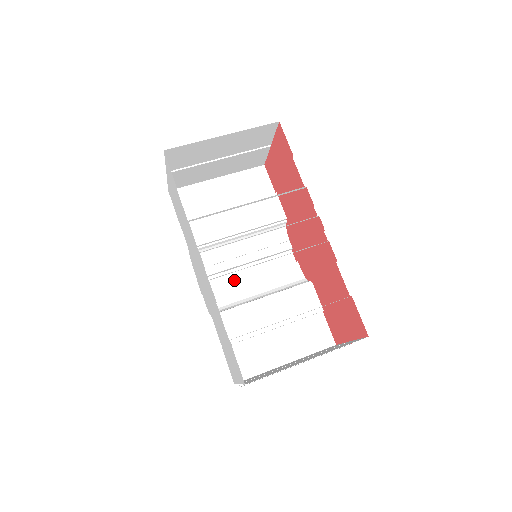
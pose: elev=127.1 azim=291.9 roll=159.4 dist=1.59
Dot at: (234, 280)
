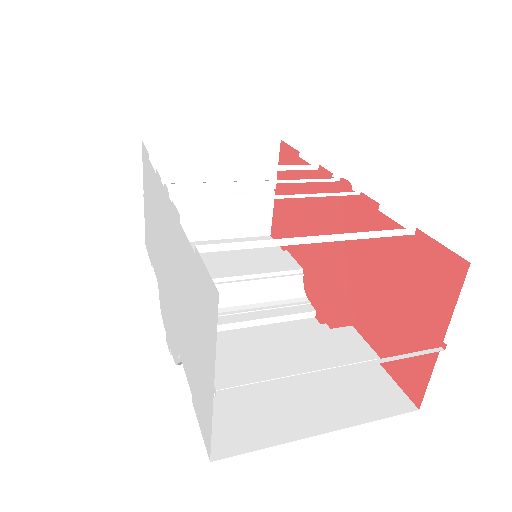
Dot at: occluded
